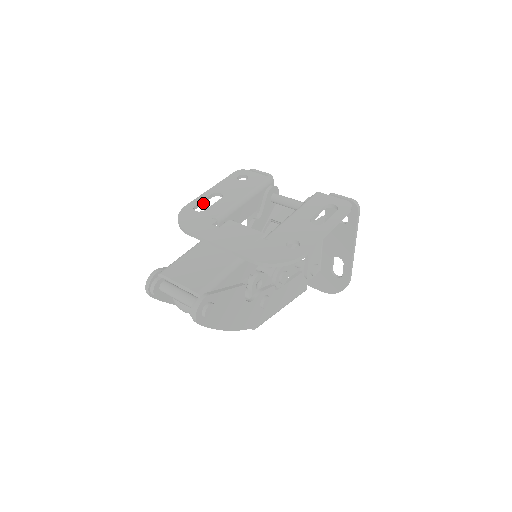
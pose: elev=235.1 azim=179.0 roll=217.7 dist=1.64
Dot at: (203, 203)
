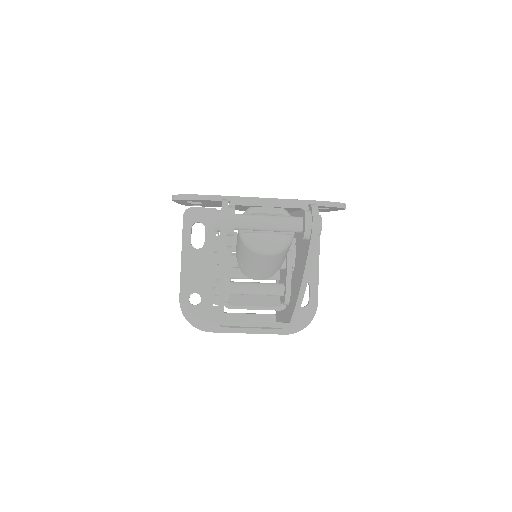
Dot at: (184, 201)
